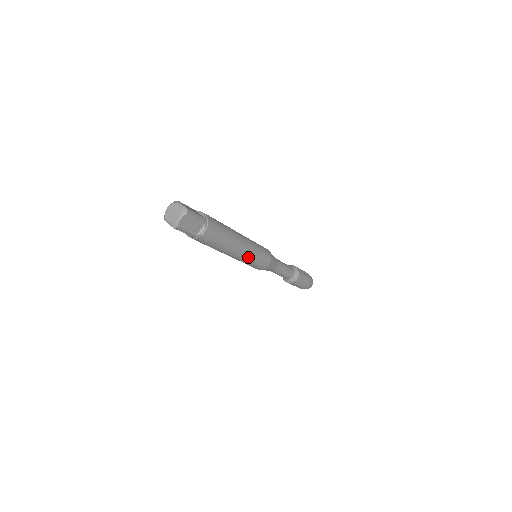
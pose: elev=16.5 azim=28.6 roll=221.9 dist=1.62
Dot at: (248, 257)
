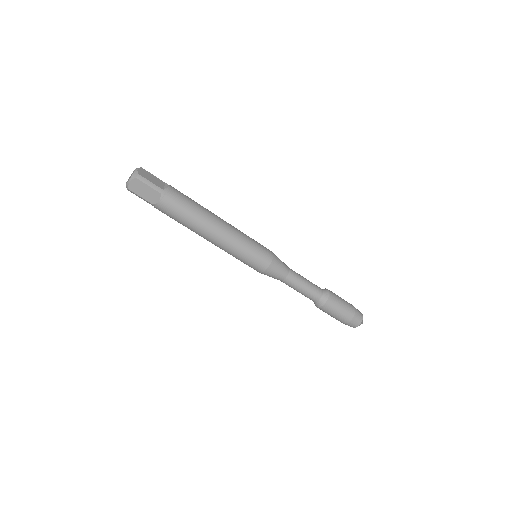
Dot at: (230, 249)
